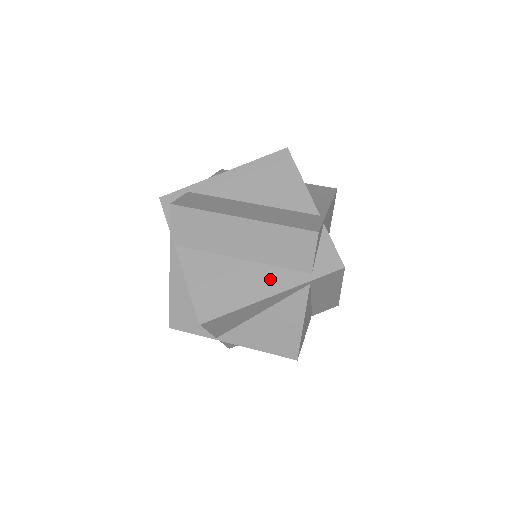
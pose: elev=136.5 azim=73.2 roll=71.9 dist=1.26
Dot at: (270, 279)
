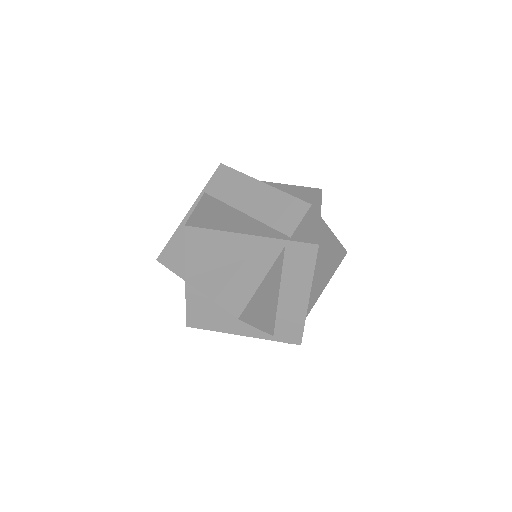
Dot at: (257, 228)
